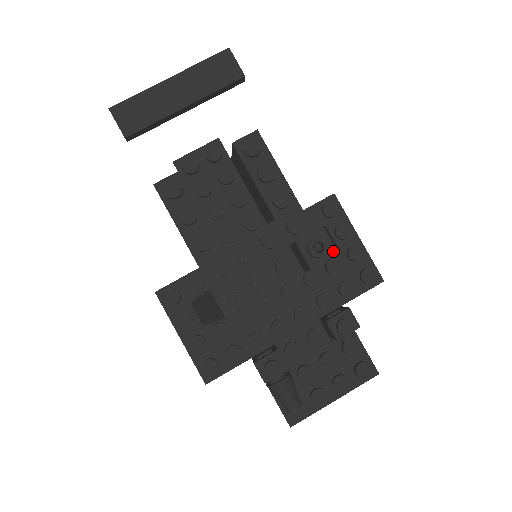
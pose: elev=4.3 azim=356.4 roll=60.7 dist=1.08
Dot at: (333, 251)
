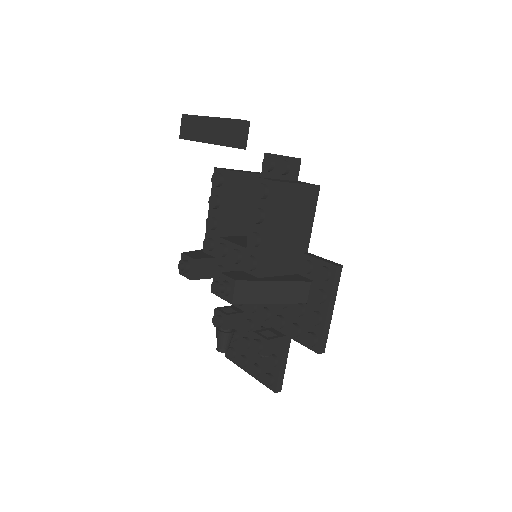
Dot at: (231, 299)
